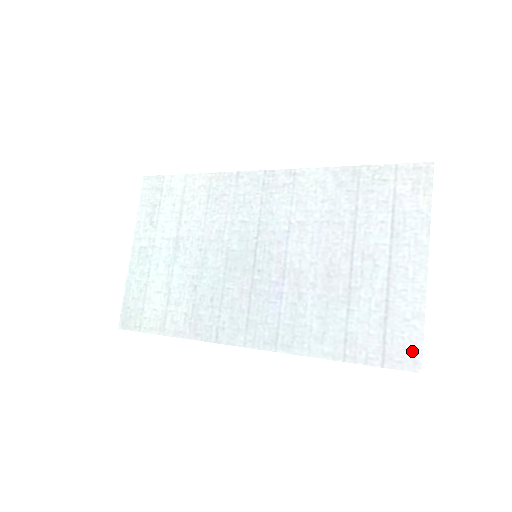
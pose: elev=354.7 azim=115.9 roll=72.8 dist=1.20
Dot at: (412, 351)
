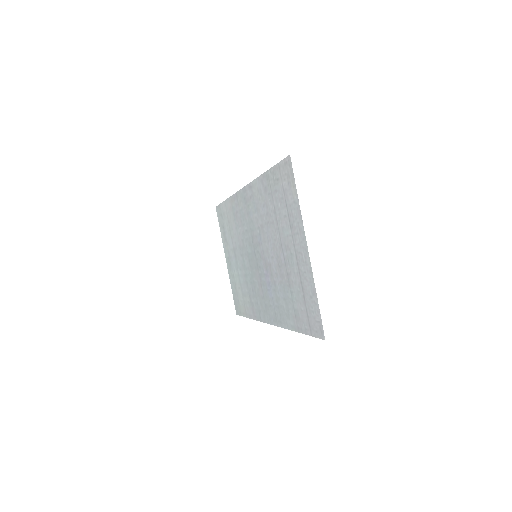
Dot at: (318, 322)
